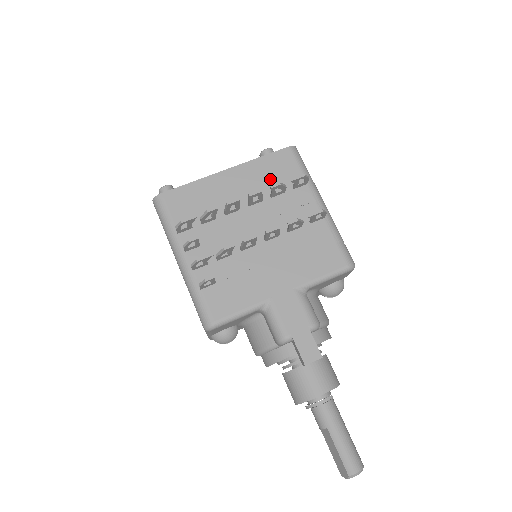
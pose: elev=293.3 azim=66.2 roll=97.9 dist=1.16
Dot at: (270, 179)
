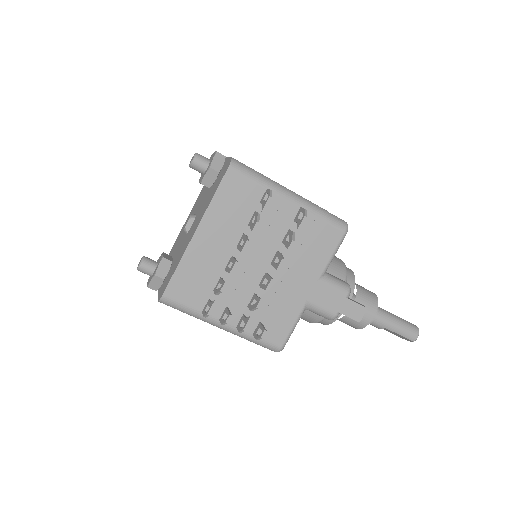
Dot at: (237, 211)
